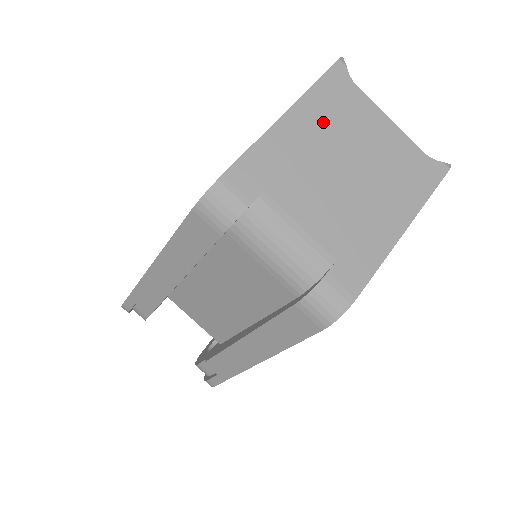
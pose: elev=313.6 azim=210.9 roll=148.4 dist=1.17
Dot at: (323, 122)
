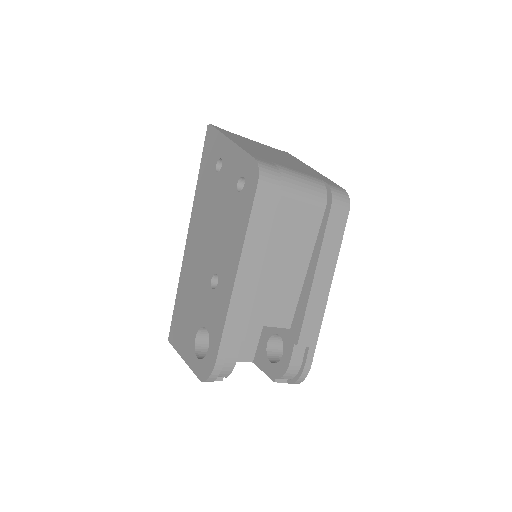
Dot at: (243, 142)
